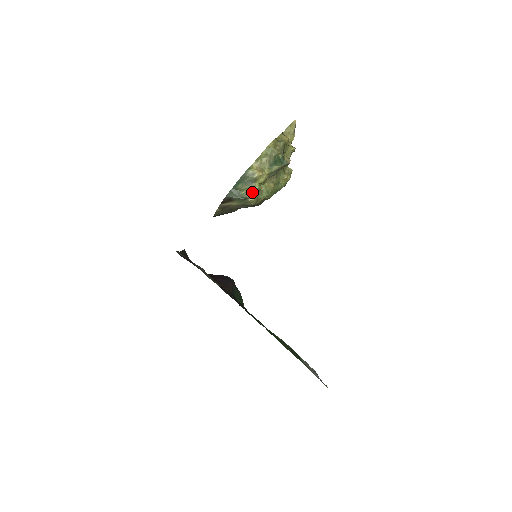
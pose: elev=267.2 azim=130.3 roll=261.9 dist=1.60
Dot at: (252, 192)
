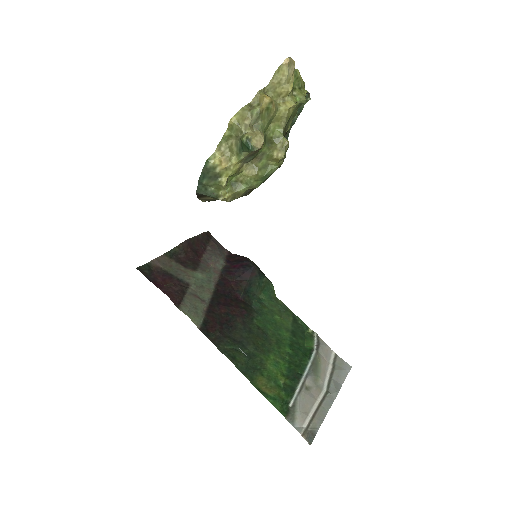
Dot at: (222, 188)
